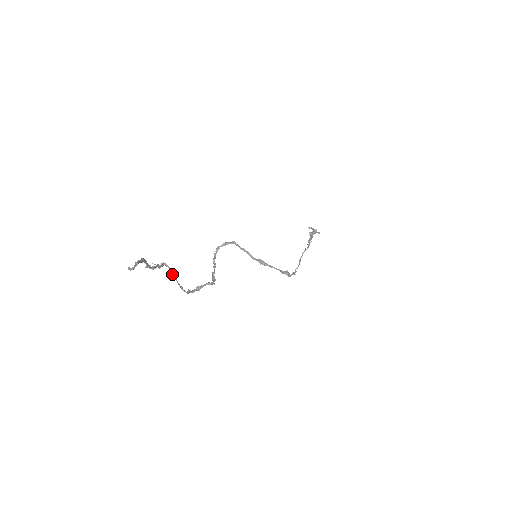
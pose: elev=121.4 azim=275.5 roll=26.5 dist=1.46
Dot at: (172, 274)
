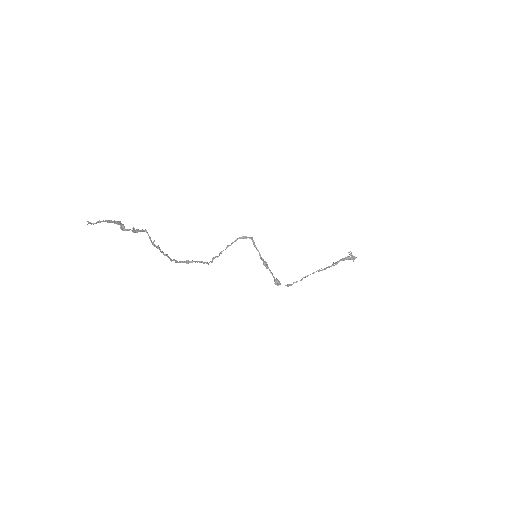
Dot at: occluded
